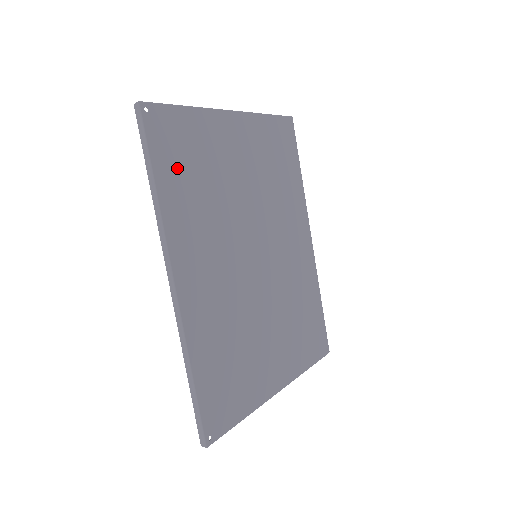
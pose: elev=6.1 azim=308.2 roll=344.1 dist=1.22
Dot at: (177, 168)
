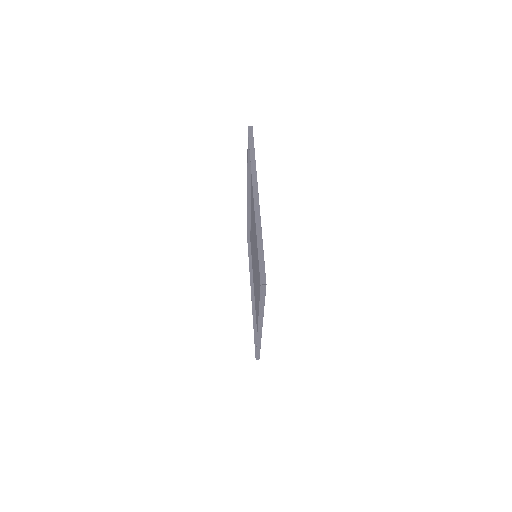
Dot at: occluded
